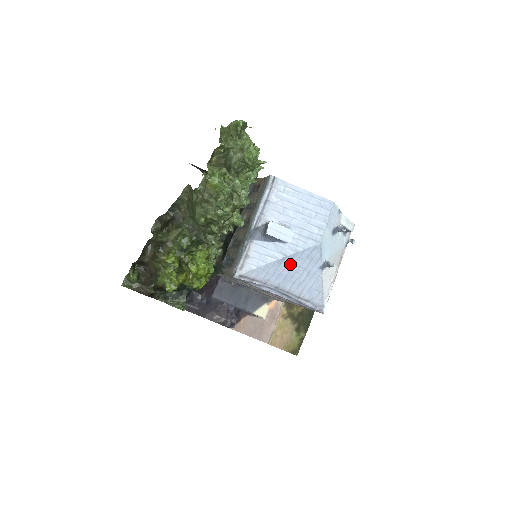
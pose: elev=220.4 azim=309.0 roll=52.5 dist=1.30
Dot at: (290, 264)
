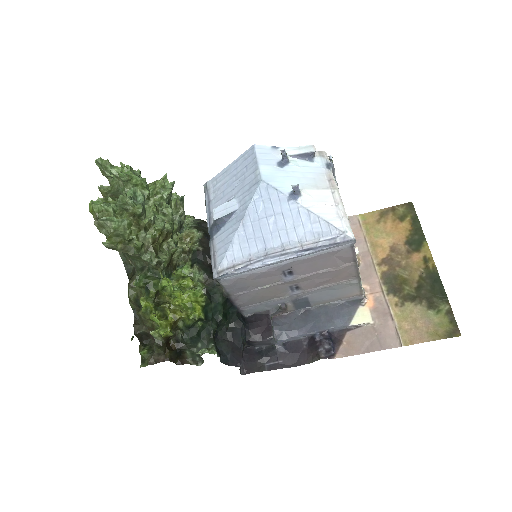
Dot at: (254, 223)
